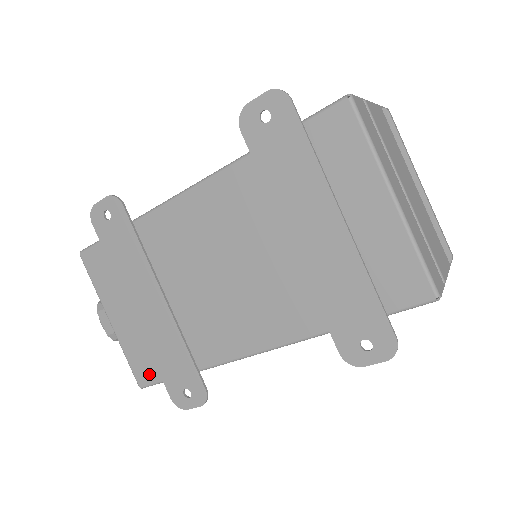
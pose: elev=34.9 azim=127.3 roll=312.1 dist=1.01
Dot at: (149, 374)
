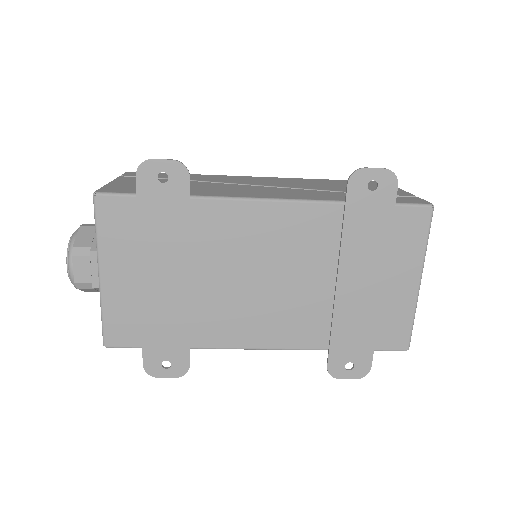
Dot at: (126, 338)
